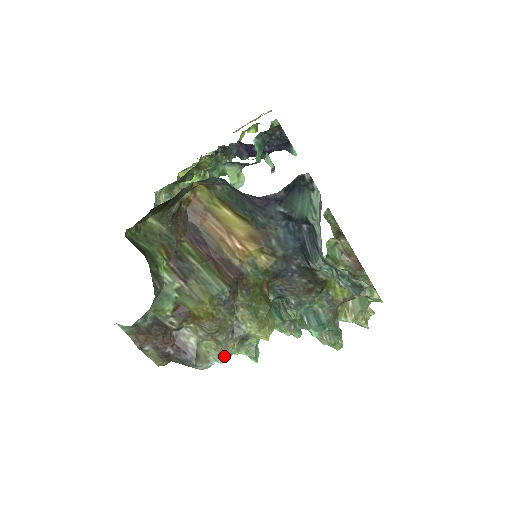
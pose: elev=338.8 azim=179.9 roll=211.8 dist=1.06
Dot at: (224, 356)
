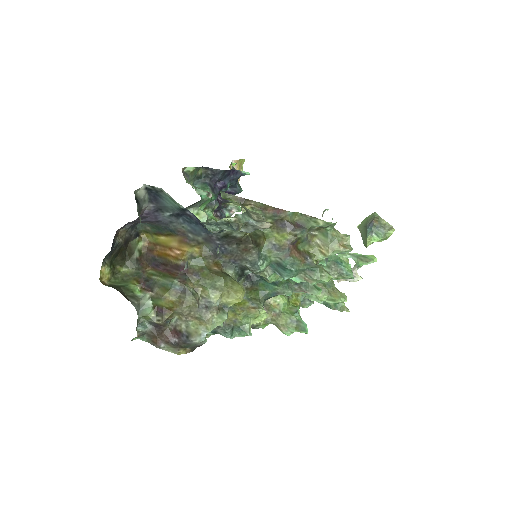
Dot at: (208, 326)
